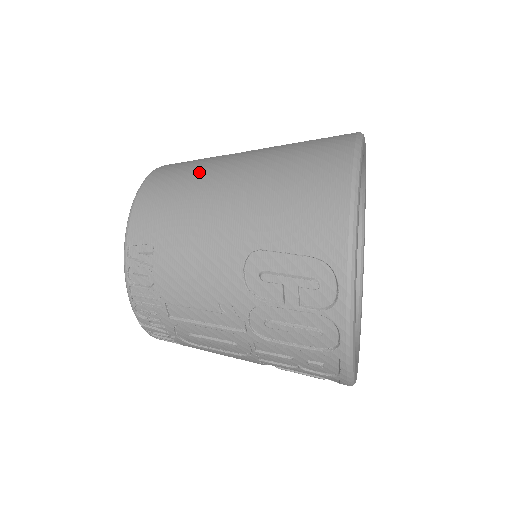
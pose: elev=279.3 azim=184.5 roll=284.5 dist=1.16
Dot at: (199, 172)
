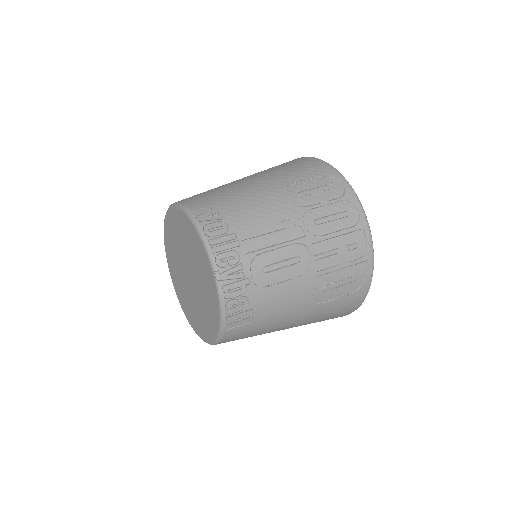
Dot at: occluded
